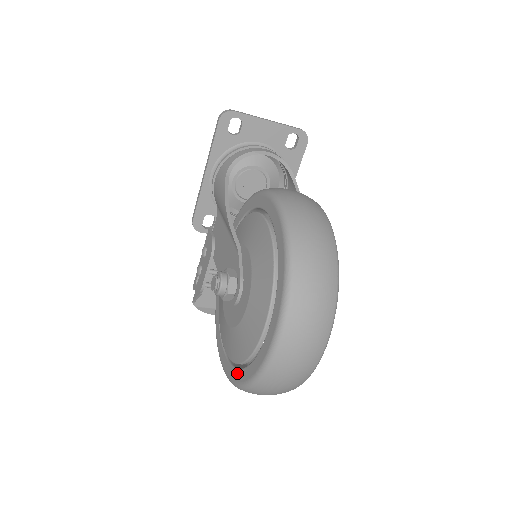
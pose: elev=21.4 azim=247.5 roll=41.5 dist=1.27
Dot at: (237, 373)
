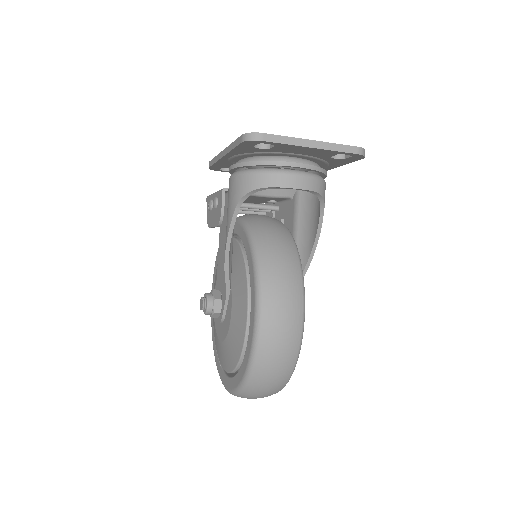
Dot at: (214, 338)
